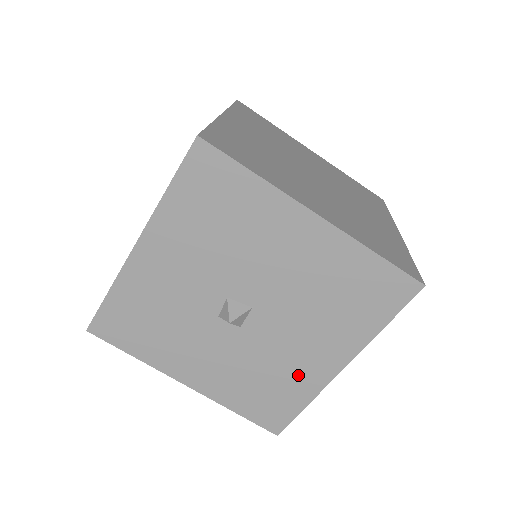
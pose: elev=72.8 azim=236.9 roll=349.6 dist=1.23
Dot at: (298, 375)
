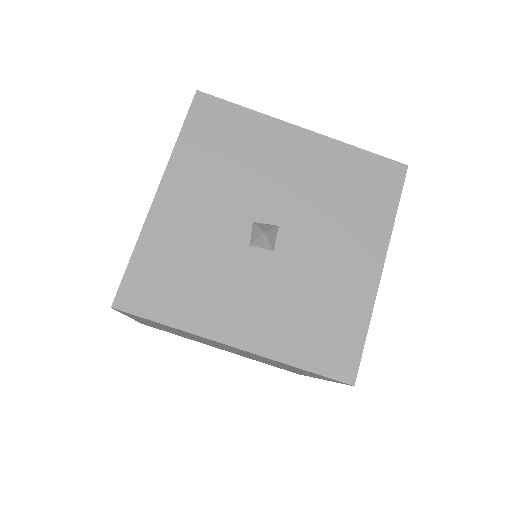
Dot at: (345, 291)
